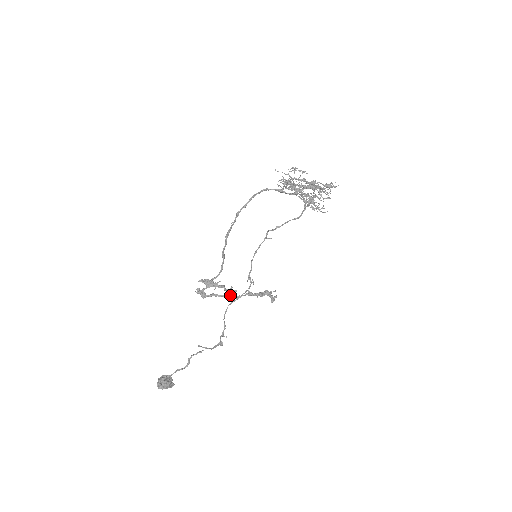
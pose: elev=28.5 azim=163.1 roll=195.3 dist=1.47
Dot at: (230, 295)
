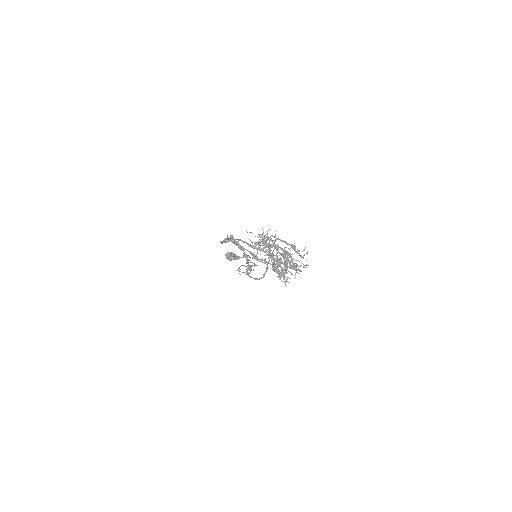
Dot at: (252, 254)
